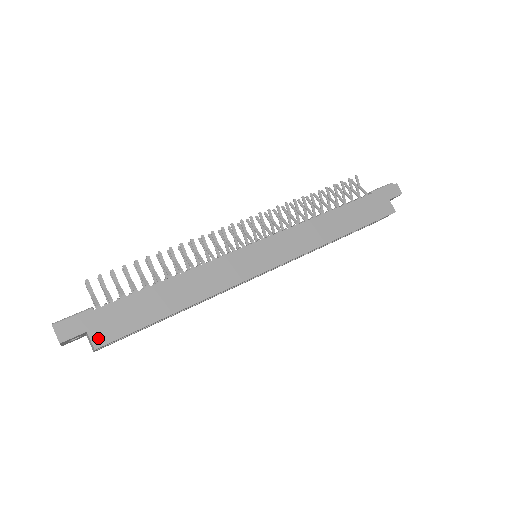
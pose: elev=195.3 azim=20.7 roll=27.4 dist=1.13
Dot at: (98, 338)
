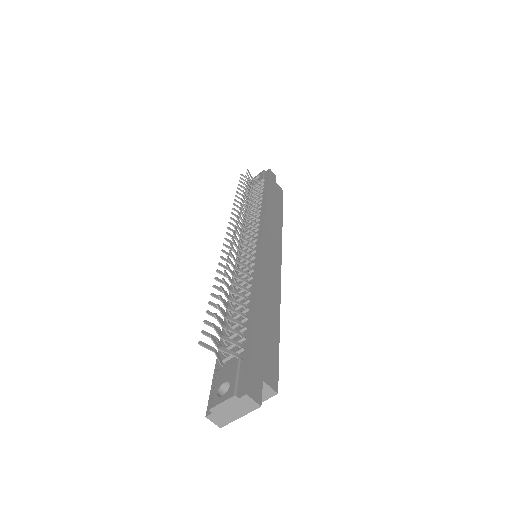
Dot at: (271, 381)
